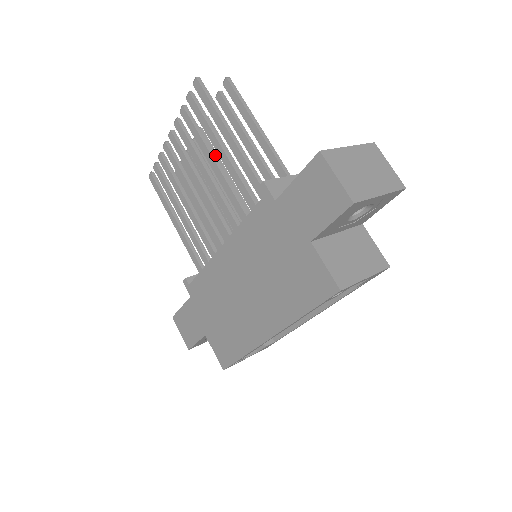
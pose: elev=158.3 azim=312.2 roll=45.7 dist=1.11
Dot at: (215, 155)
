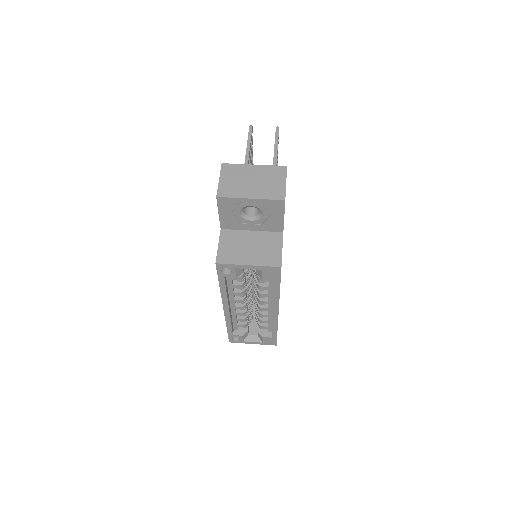
Dot at: occluded
